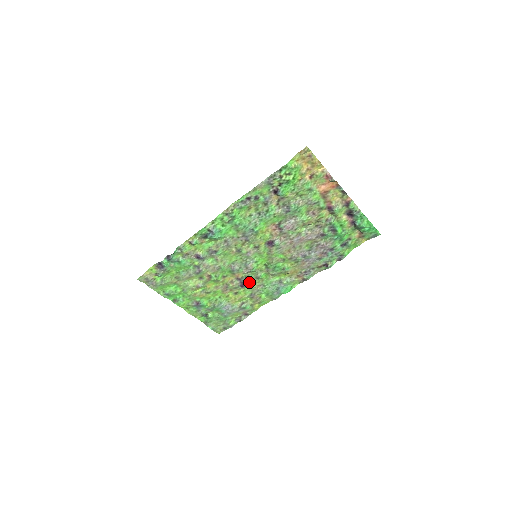
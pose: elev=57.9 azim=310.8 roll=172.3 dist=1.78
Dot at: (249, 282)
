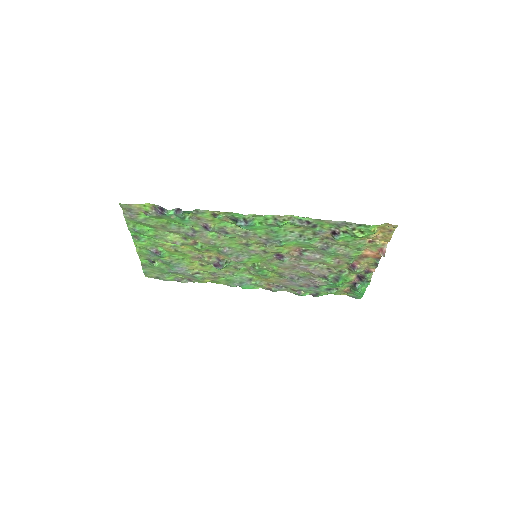
Dot at: (225, 267)
